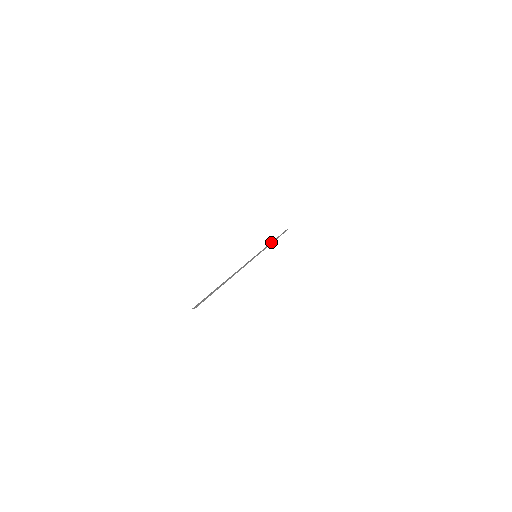
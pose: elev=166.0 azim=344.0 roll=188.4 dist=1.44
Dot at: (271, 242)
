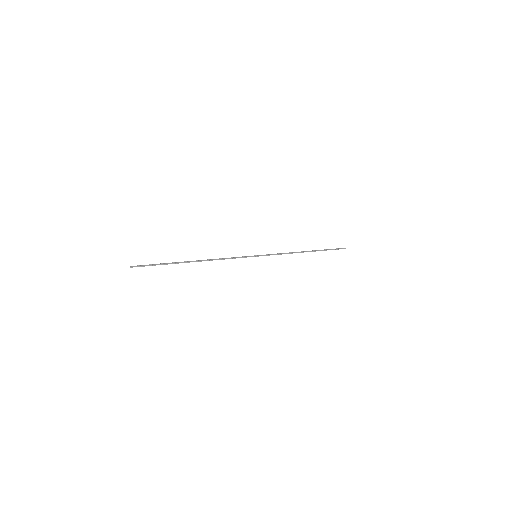
Dot at: occluded
